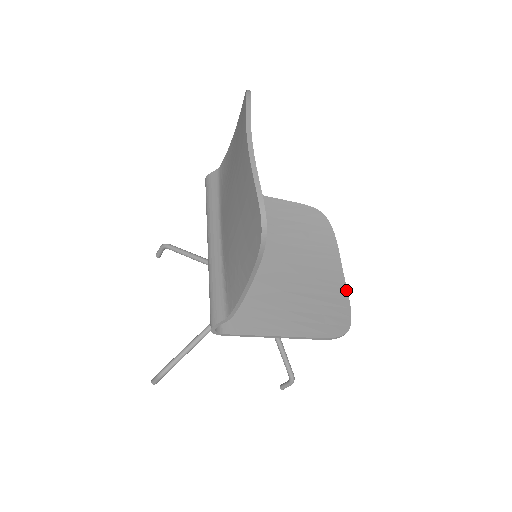
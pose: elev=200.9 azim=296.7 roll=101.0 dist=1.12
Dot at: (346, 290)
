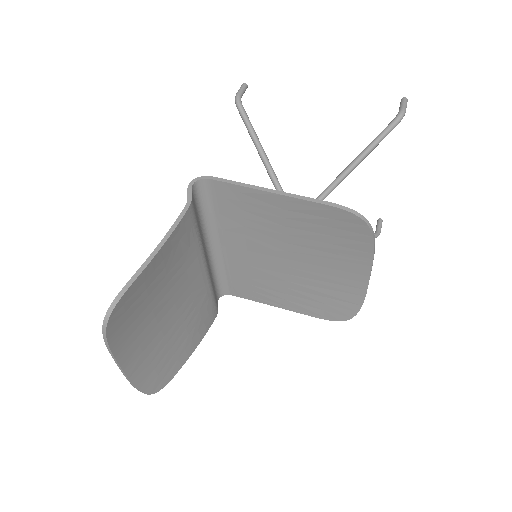
Dot at: (365, 292)
